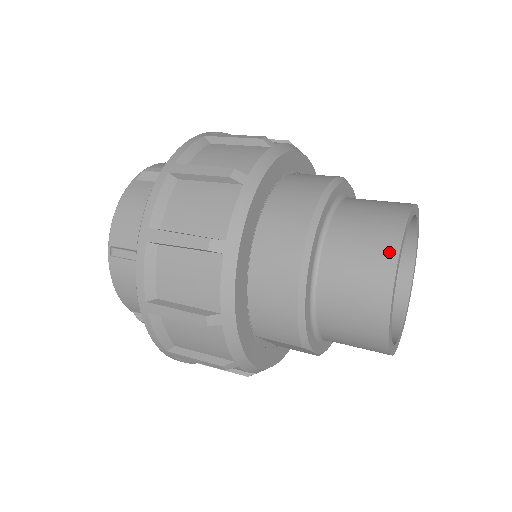
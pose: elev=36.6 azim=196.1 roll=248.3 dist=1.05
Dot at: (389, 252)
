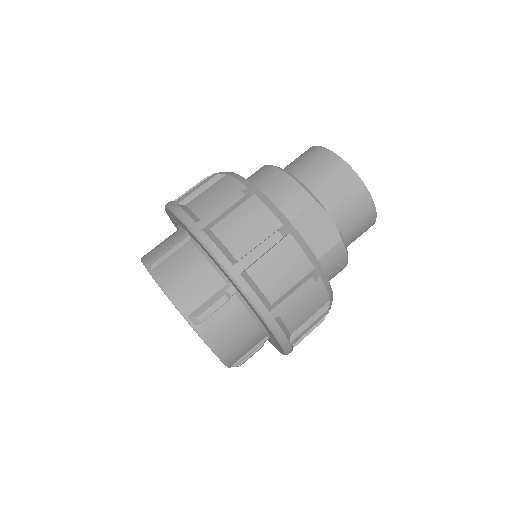
Dot at: (308, 150)
